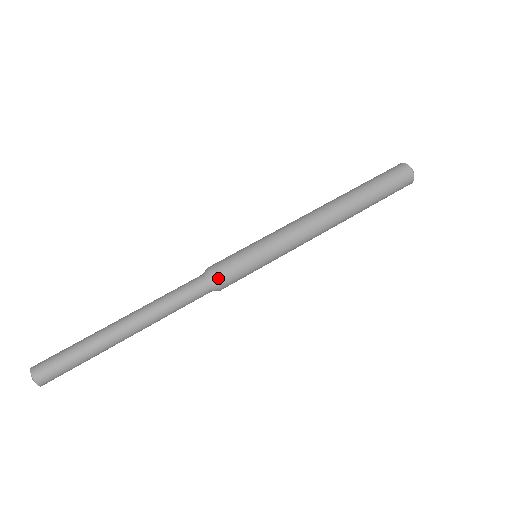
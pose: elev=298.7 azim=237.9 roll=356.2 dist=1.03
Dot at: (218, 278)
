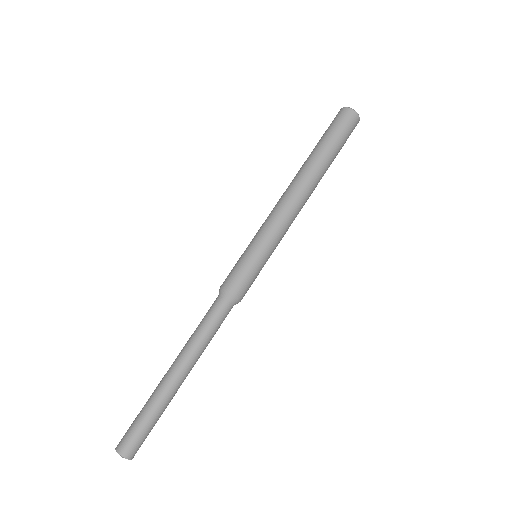
Dot at: occluded
